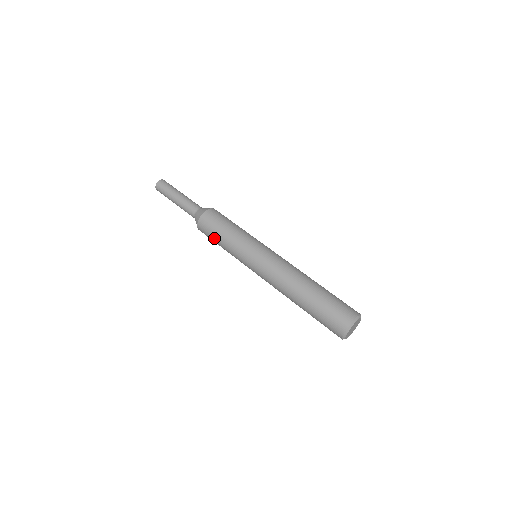
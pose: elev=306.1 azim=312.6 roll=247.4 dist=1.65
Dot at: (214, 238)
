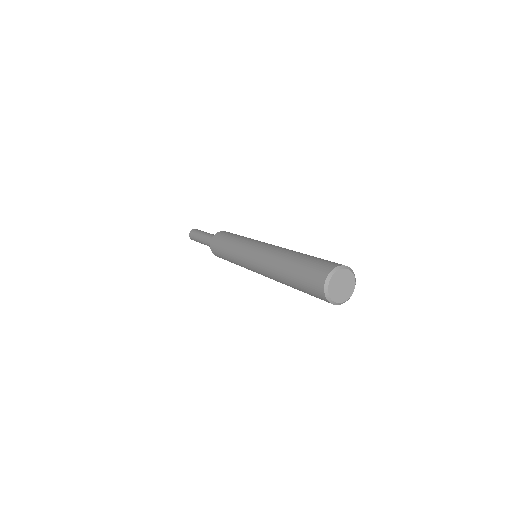
Dot at: (223, 240)
